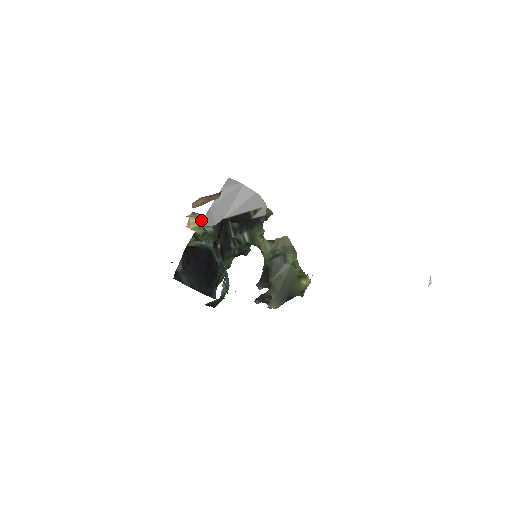
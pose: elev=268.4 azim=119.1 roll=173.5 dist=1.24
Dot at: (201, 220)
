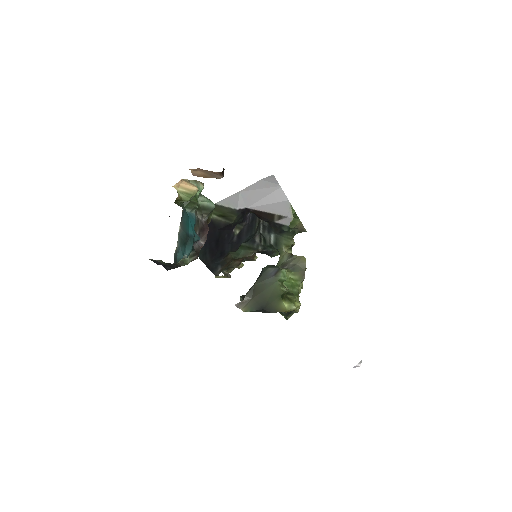
Dot at: (194, 189)
